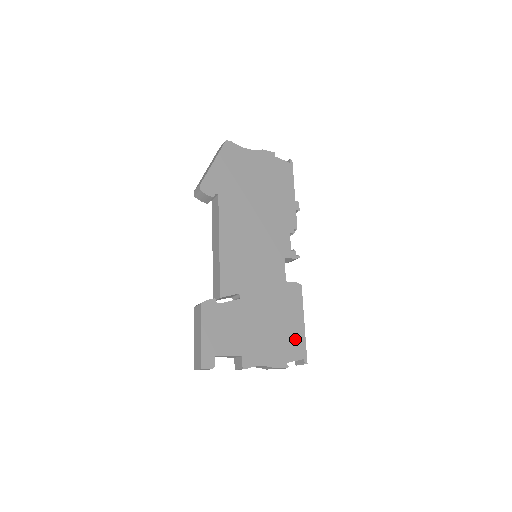
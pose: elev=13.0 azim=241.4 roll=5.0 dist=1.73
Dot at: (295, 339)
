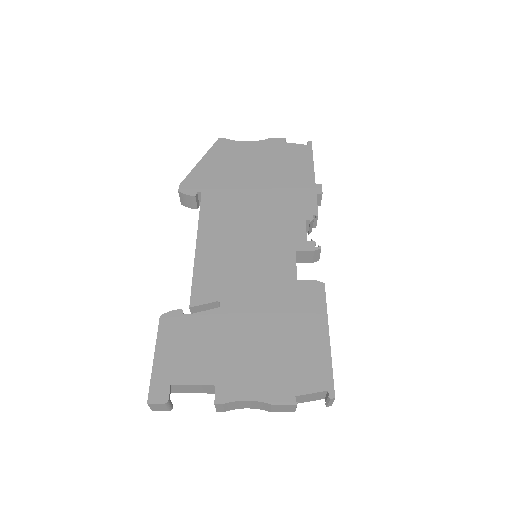
Dot at: (311, 360)
